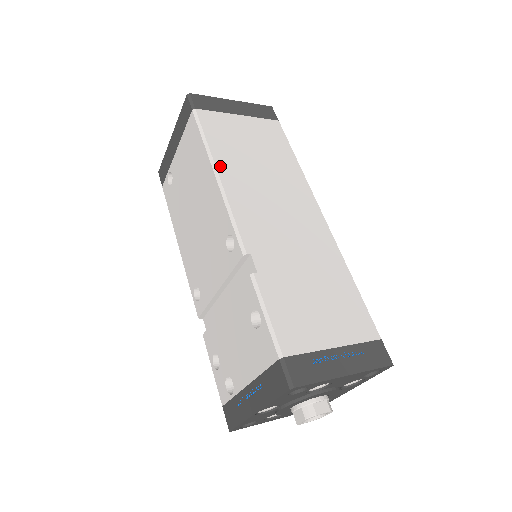
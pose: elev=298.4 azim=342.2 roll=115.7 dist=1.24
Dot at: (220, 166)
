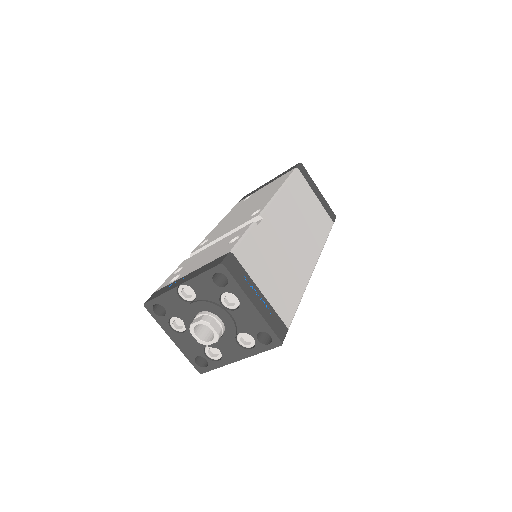
Dot at: (286, 189)
